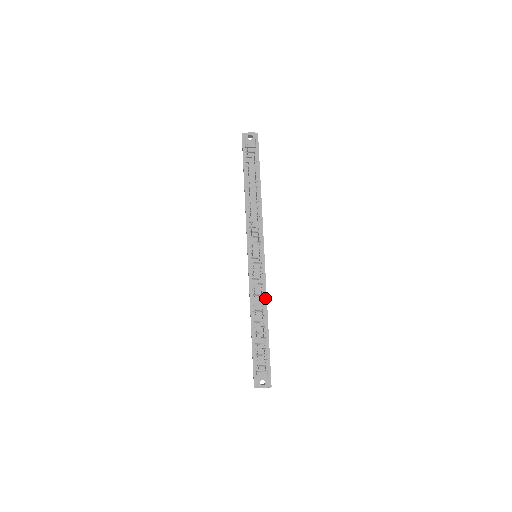
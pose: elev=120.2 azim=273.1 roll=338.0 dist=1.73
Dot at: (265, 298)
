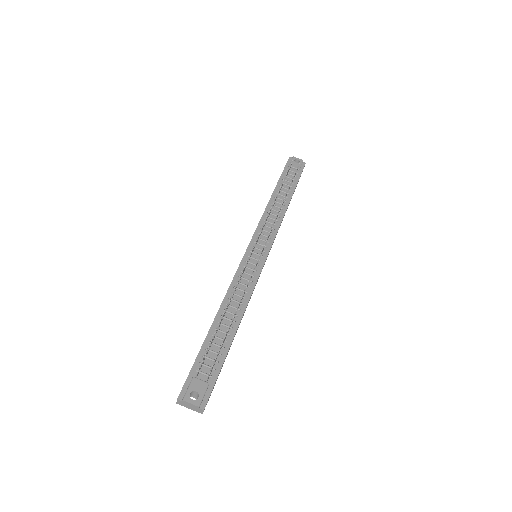
Dot at: (248, 297)
